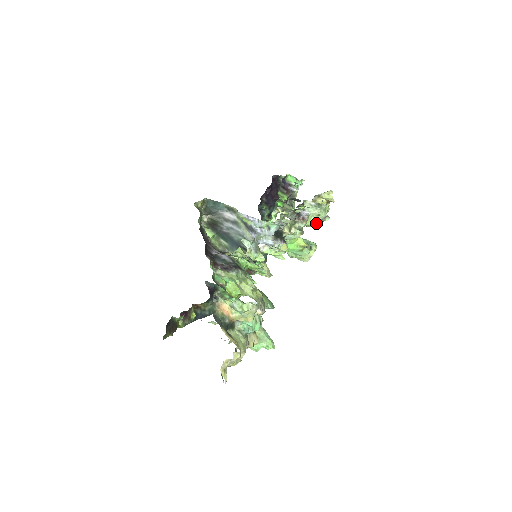
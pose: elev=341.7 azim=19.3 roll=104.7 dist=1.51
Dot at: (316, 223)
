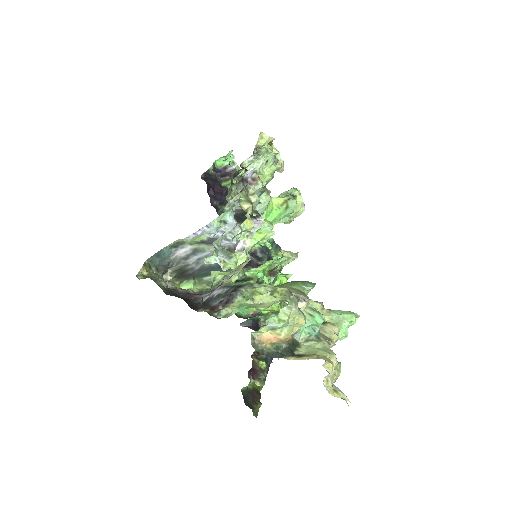
Dot at: (273, 171)
